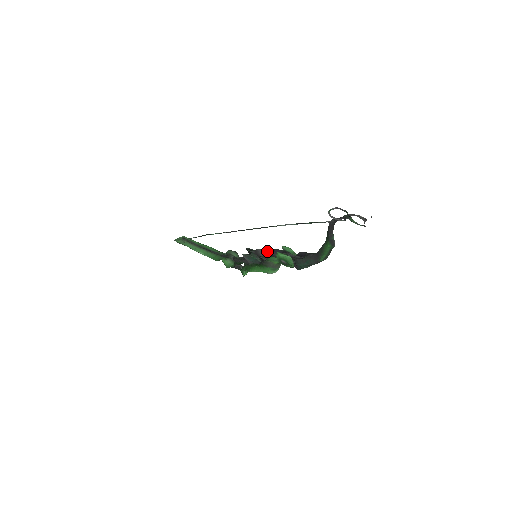
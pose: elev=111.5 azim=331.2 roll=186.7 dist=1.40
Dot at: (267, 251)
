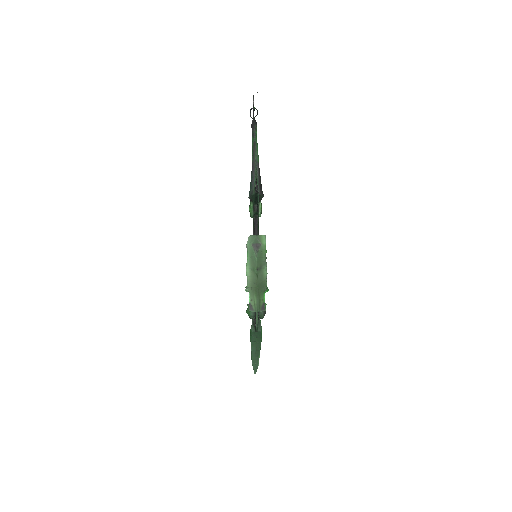
Dot at: occluded
